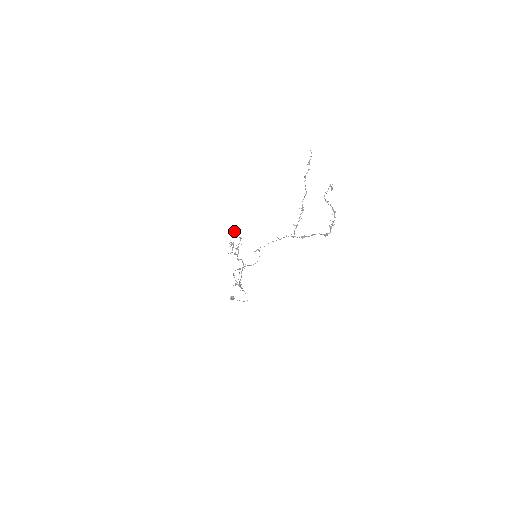
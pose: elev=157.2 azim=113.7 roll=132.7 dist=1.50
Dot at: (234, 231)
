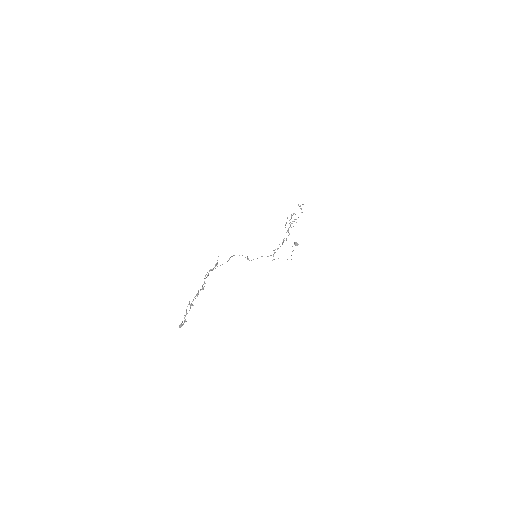
Dot at: (299, 206)
